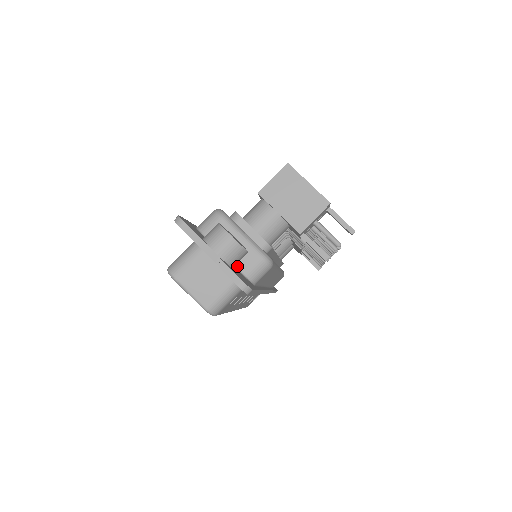
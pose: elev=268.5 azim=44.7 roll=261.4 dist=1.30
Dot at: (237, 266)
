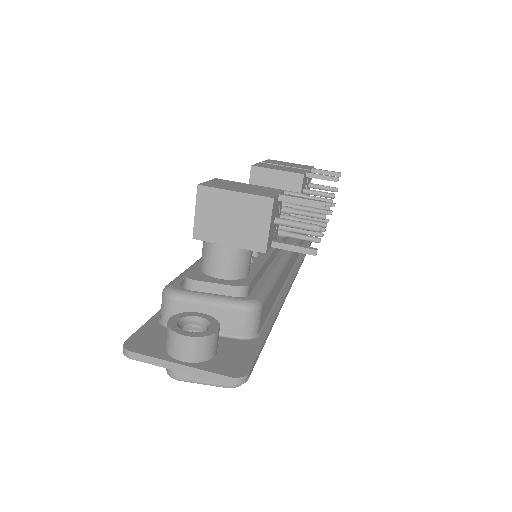
Dot at: (225, 334)
